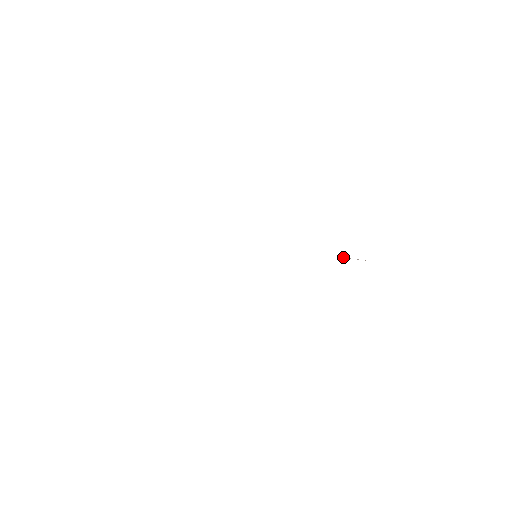
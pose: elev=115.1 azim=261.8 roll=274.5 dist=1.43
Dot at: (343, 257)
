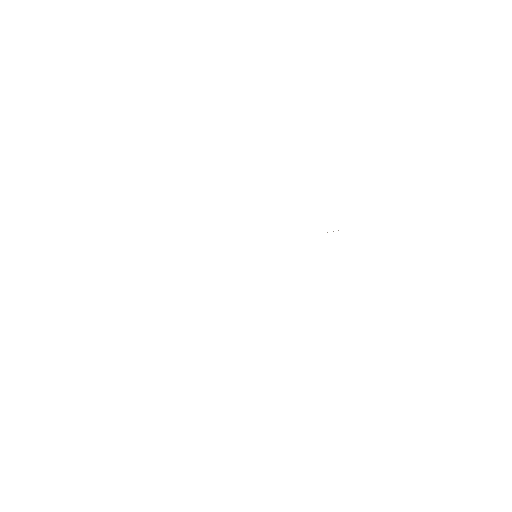
Dot at: occluded
